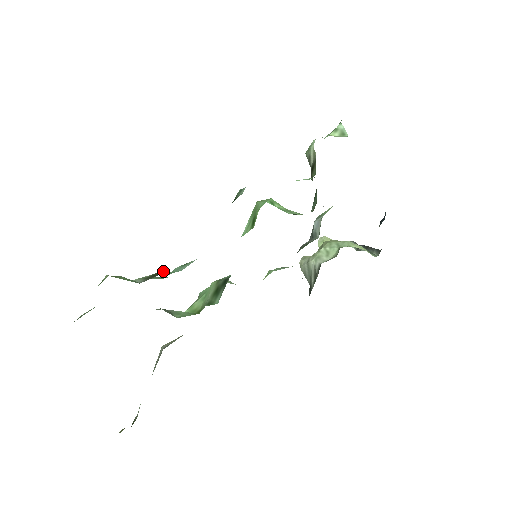
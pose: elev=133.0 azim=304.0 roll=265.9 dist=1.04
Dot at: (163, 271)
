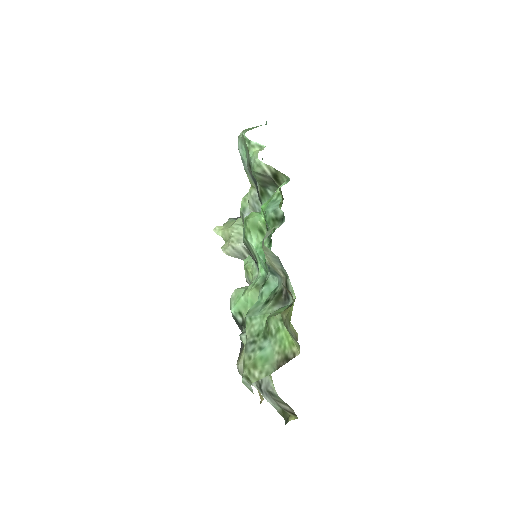
Dot at: (279, 292)
